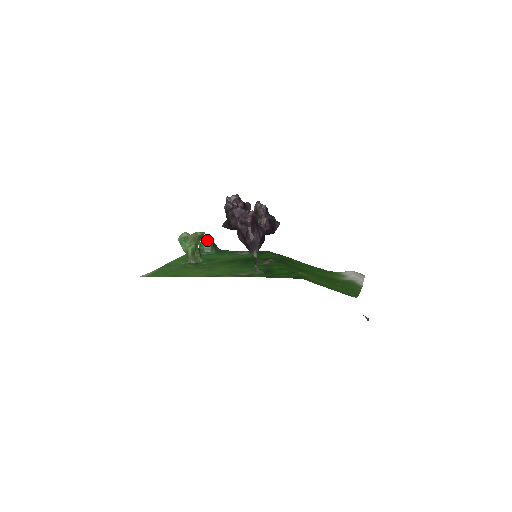
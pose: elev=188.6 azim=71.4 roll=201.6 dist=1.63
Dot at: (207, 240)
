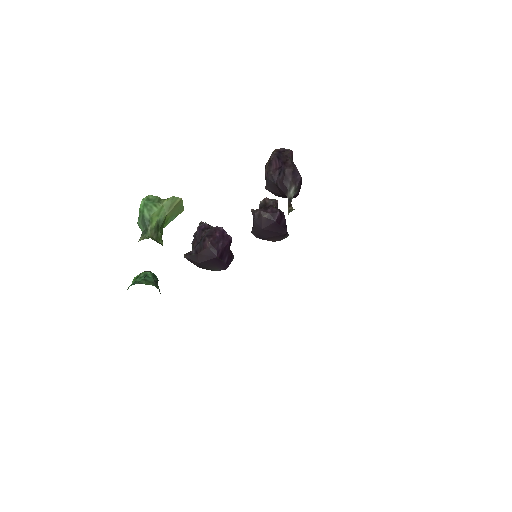
Dot at: (151, 272)
